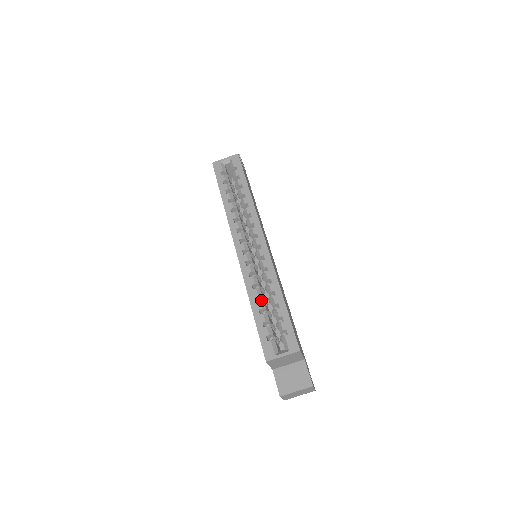
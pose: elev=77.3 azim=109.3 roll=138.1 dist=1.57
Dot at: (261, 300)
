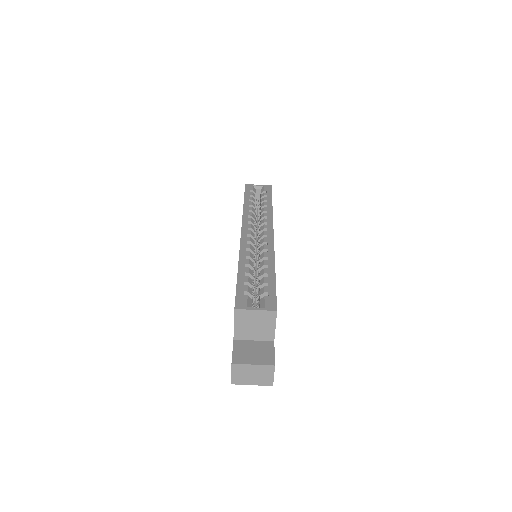
Dot at: occluded
